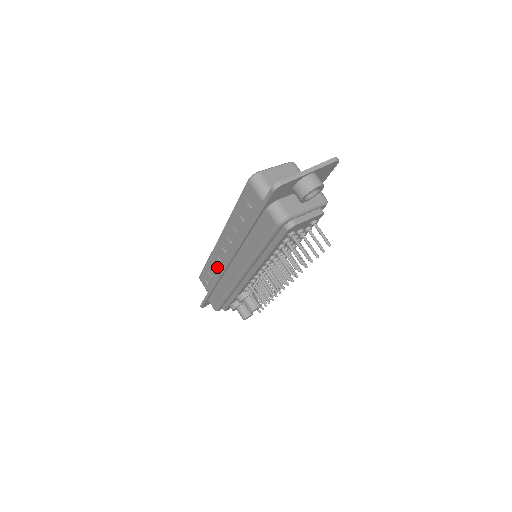
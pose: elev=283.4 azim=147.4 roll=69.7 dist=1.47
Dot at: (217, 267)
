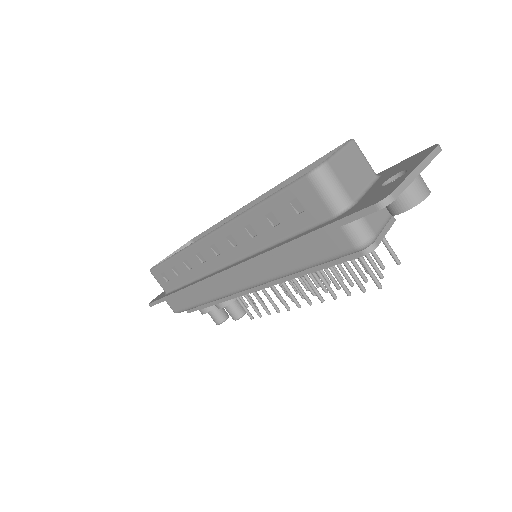
Dot at: (193, 268)
